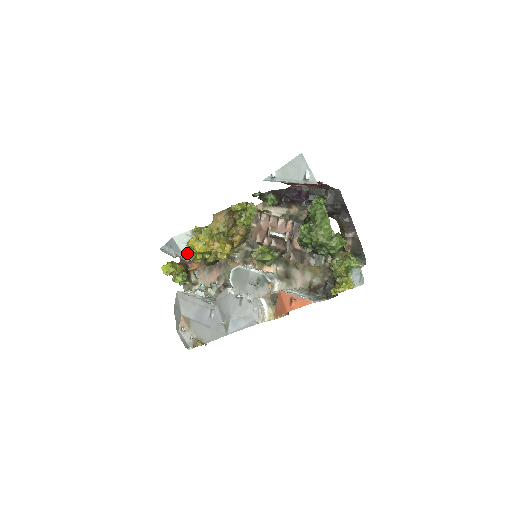
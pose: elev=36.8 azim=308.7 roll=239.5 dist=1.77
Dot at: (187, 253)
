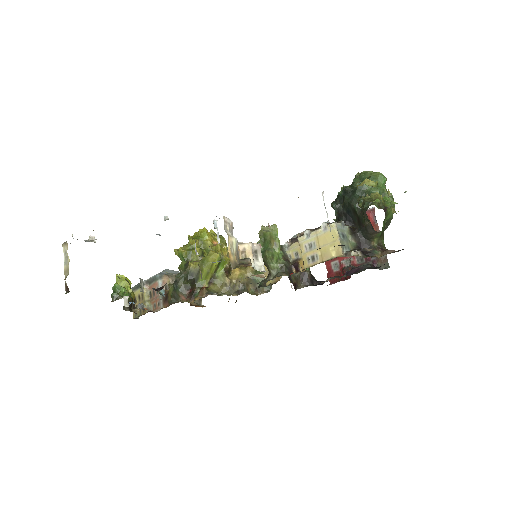
Dot at: (166, 273)
